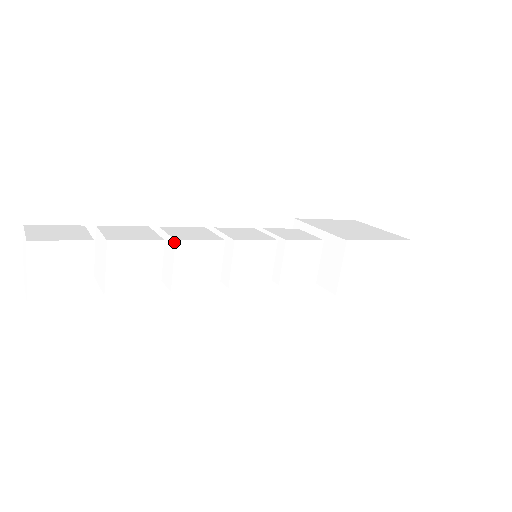
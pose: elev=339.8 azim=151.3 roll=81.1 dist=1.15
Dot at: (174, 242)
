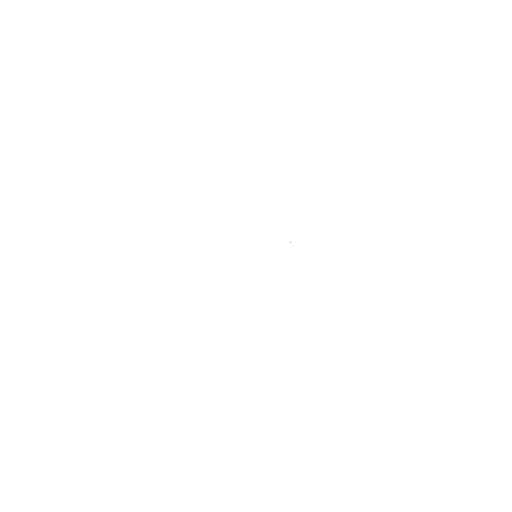
Dot at: (275, 313)
